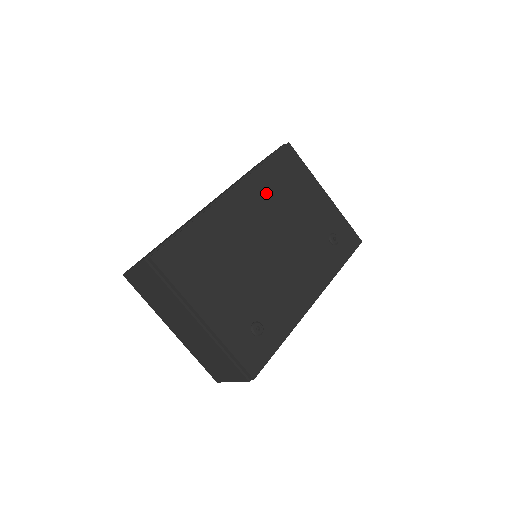
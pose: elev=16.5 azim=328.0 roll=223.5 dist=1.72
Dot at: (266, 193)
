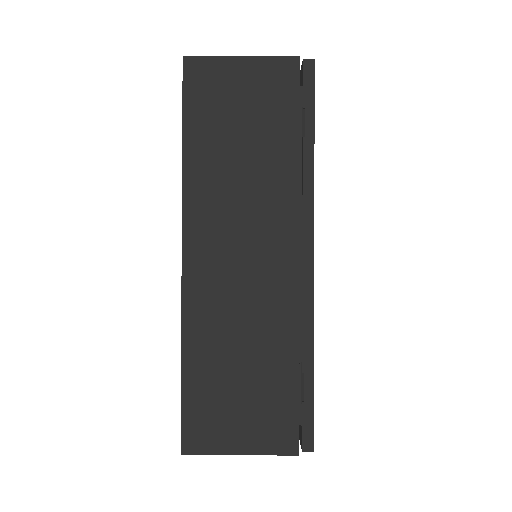
Dot at: occluded
